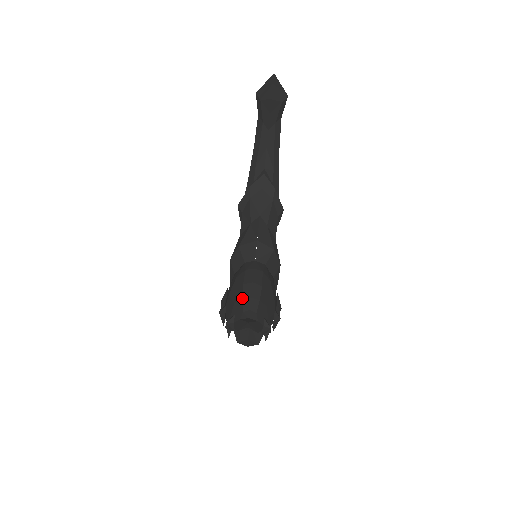
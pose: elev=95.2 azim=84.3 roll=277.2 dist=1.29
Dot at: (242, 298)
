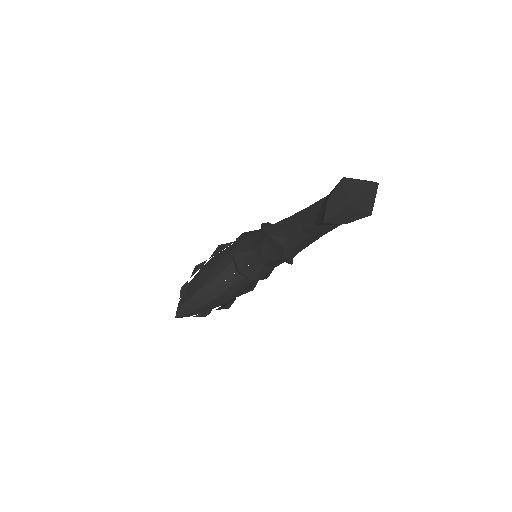
Dot at: (194, 294)
